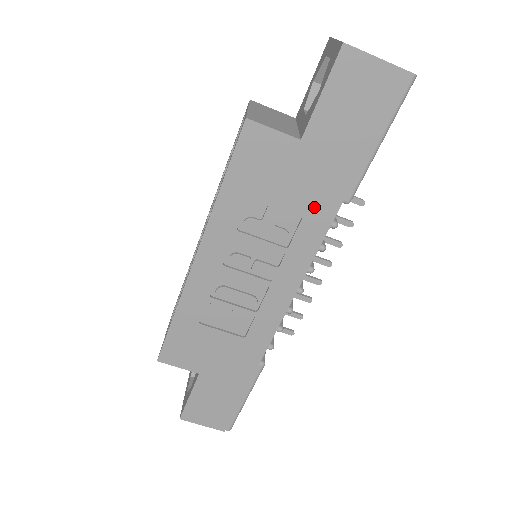
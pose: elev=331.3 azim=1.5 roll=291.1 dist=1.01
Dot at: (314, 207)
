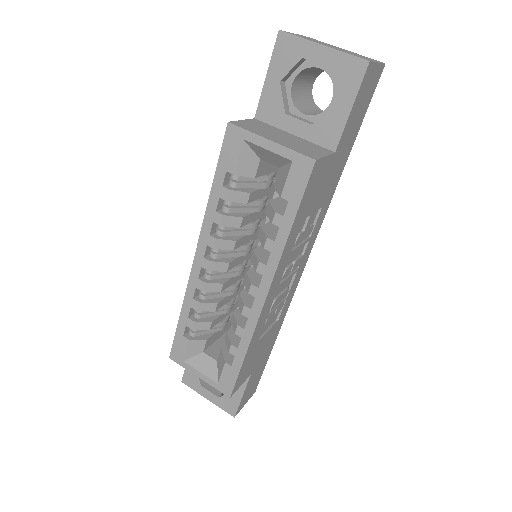
Dot at: (328, 195)
